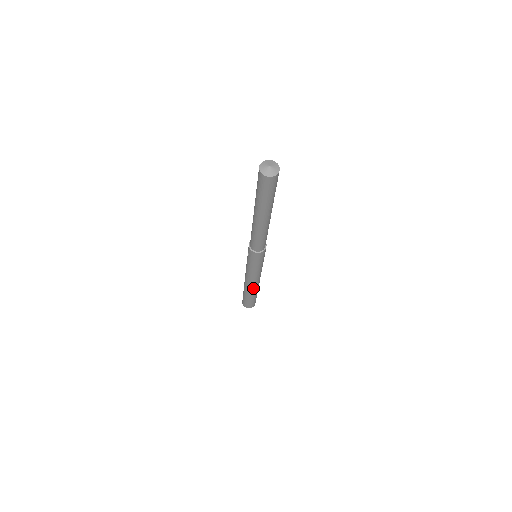
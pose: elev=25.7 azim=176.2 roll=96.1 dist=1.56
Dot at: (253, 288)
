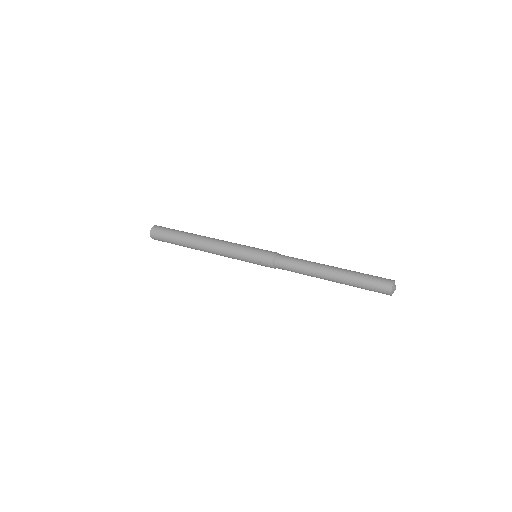
Dot at: occluded
